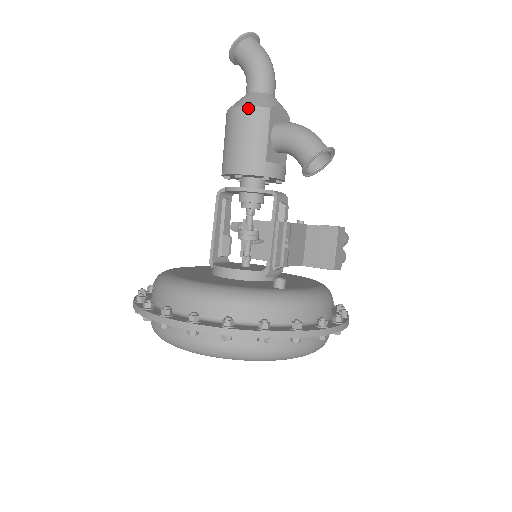
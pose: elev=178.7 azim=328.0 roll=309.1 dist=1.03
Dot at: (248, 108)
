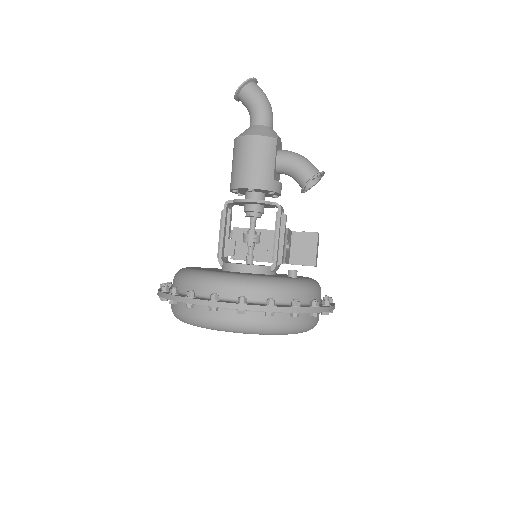
Dot at: (261, 137)
